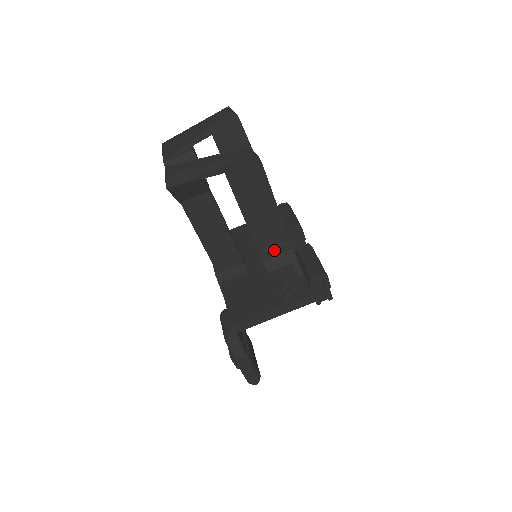
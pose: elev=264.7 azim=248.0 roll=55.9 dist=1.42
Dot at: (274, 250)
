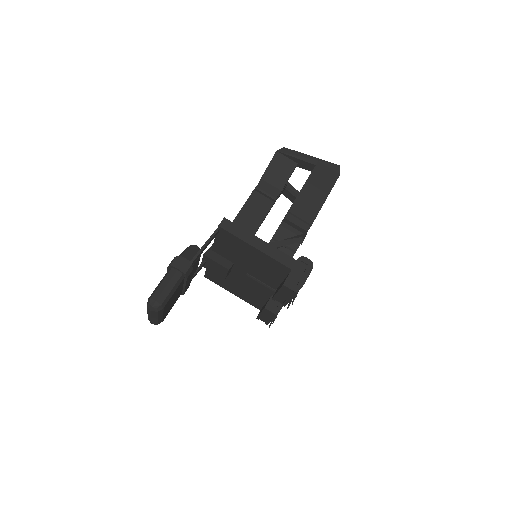
Dot at: (297, 220)
